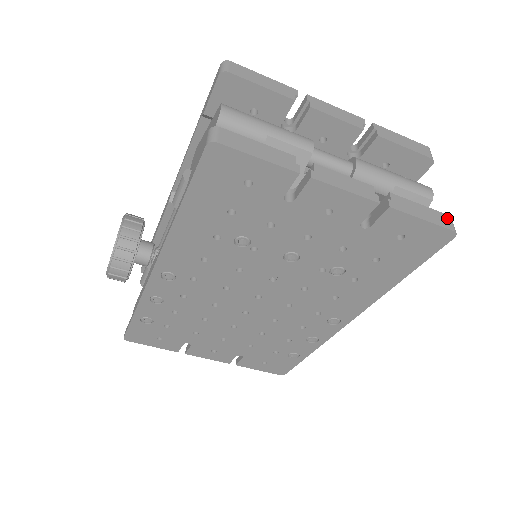
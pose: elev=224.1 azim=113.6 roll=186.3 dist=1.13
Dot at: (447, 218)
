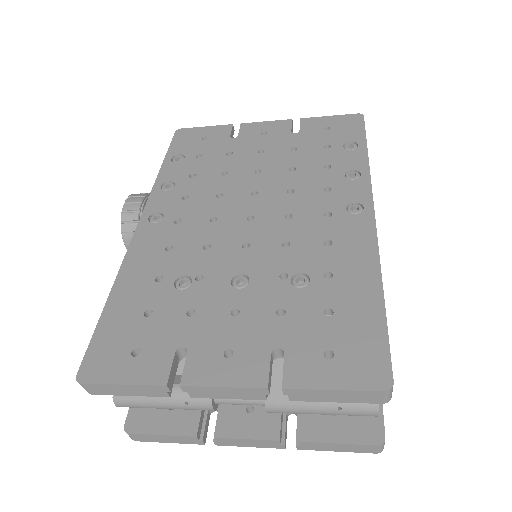
Dot at: (372, 448)
